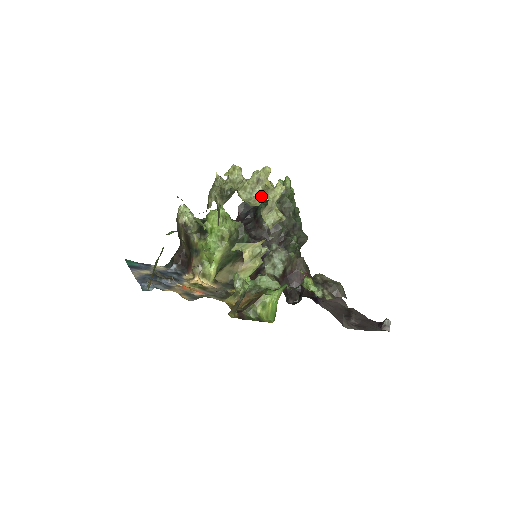
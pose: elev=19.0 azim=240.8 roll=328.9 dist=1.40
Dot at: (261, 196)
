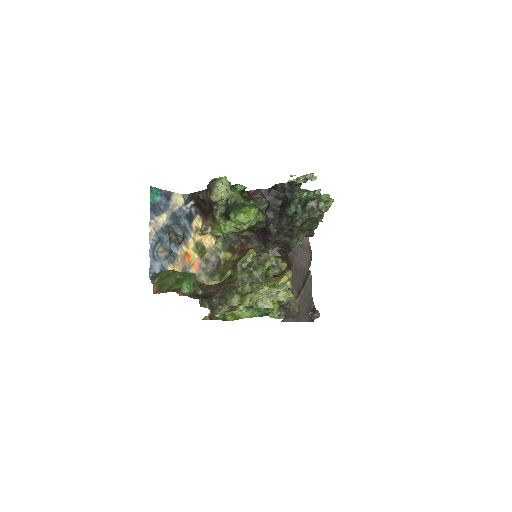
Dot at: (269, 301)
